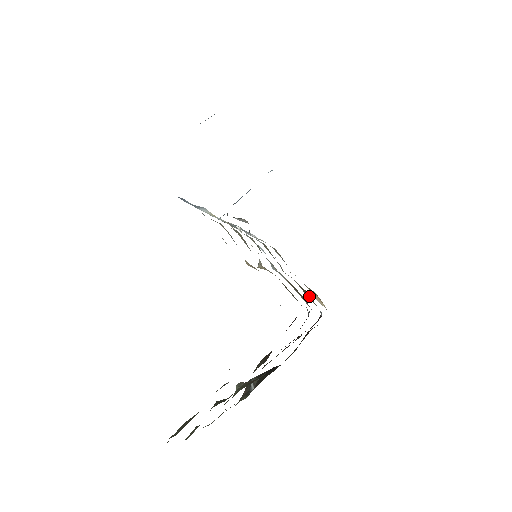
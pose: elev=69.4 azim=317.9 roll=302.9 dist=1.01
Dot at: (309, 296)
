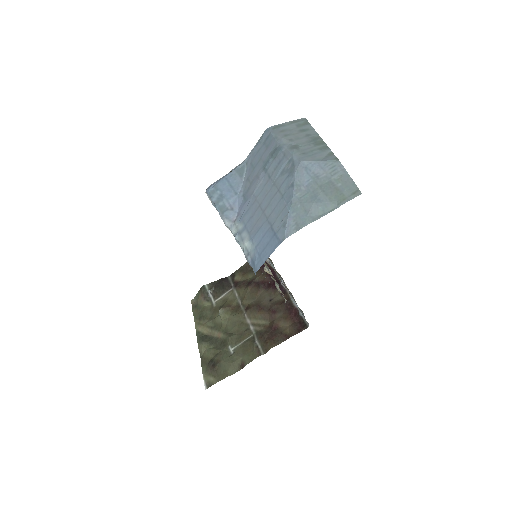
Dot at: (270, 259)
